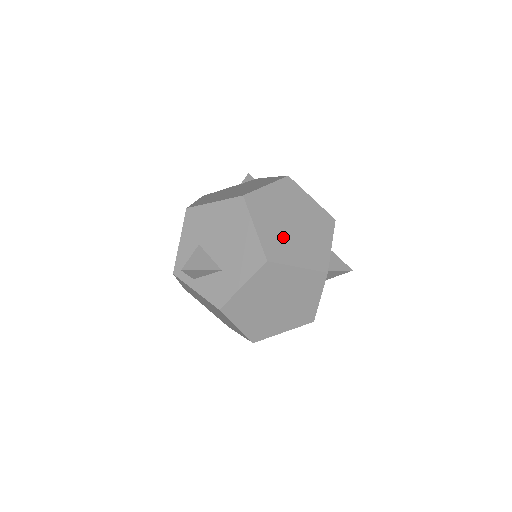
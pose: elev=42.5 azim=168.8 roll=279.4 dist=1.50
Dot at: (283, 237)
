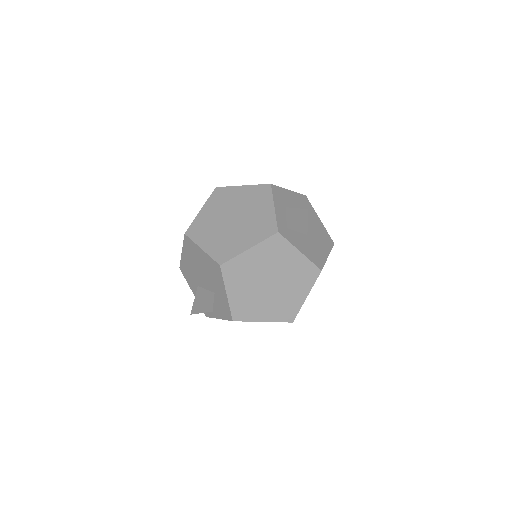
Dot at: (227, 237)
